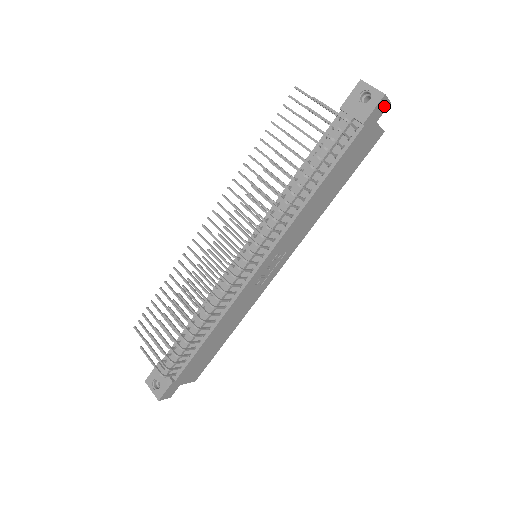
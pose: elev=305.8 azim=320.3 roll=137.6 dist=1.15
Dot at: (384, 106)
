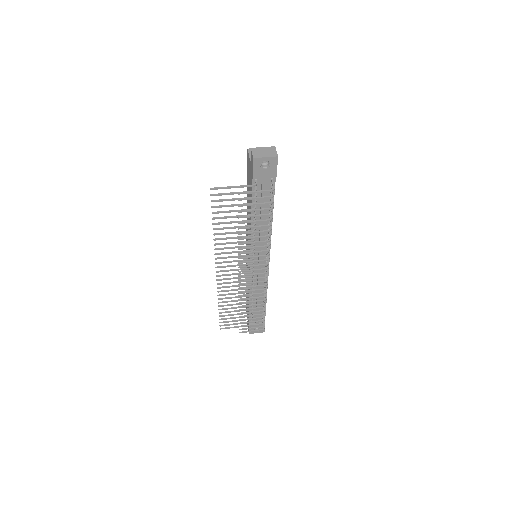
Dot at: occluded
